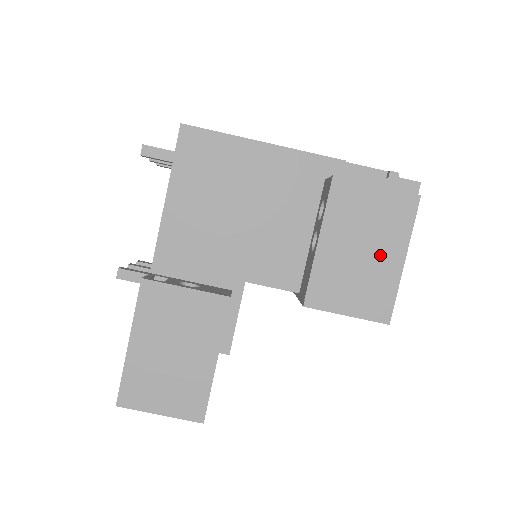
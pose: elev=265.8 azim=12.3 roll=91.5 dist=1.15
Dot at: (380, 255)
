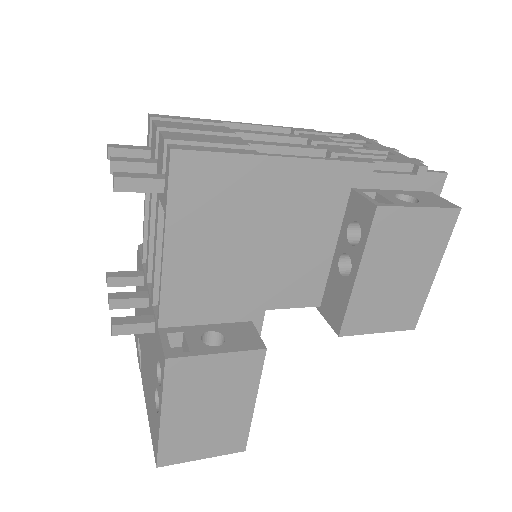
Dot at: (415, 274)
